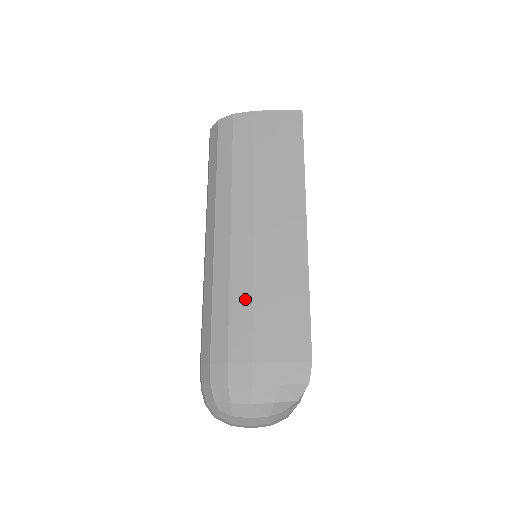
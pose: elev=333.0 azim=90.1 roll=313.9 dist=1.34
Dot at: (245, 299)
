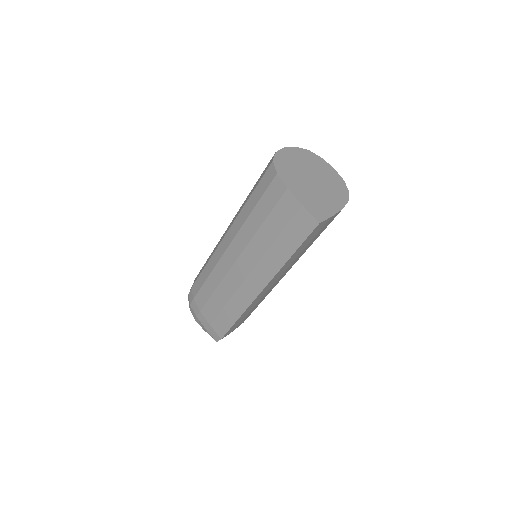
Dot at: (212, 286)
